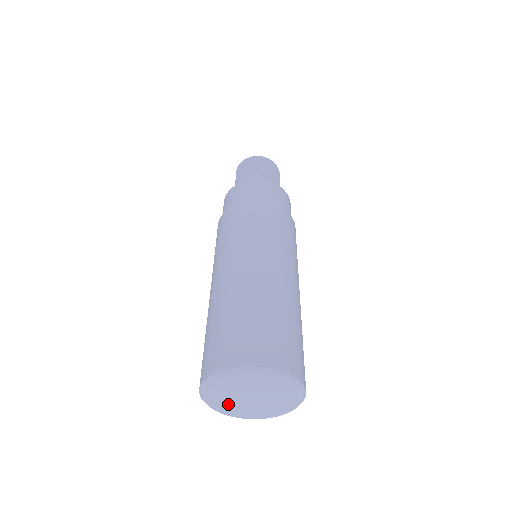
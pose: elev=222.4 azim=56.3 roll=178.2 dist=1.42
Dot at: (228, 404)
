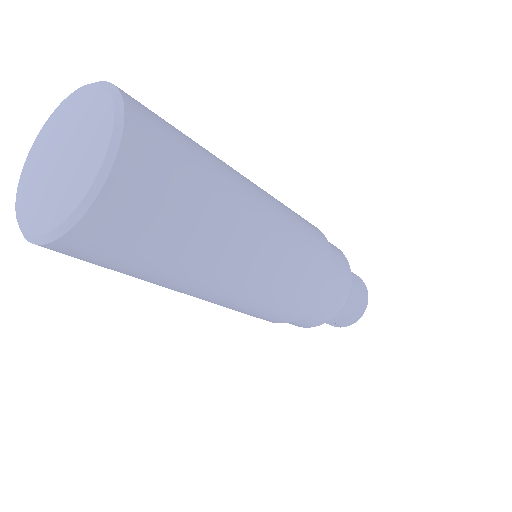
Dot at: (39, 202)
